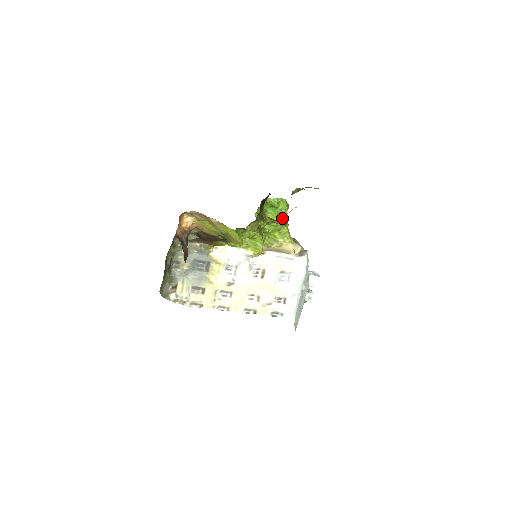
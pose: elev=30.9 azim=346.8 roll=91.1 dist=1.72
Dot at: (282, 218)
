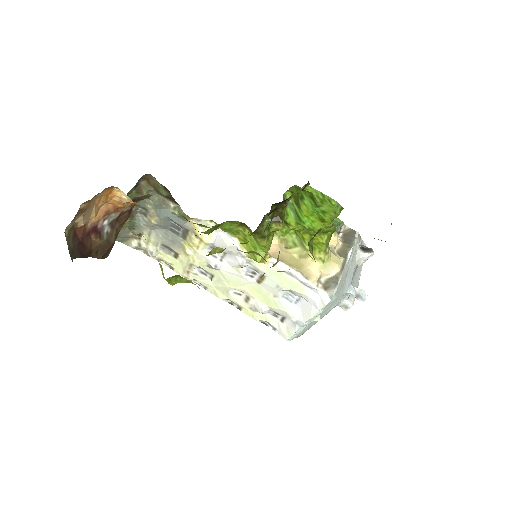
Dot at: (322, 223)
